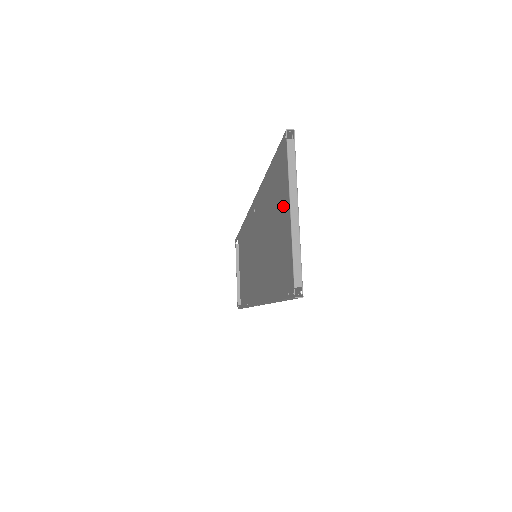
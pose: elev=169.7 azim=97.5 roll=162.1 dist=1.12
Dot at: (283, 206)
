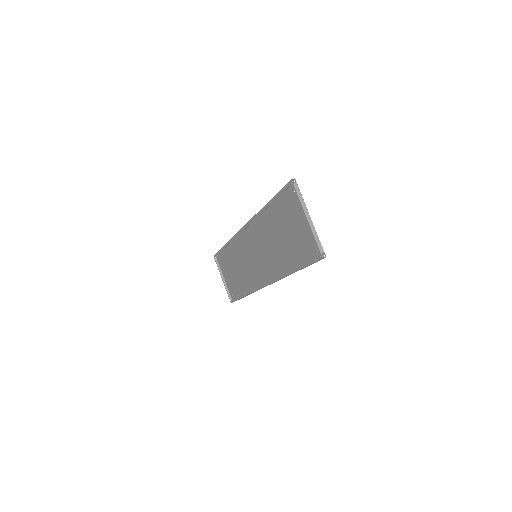
Dot at: (291, 218)
